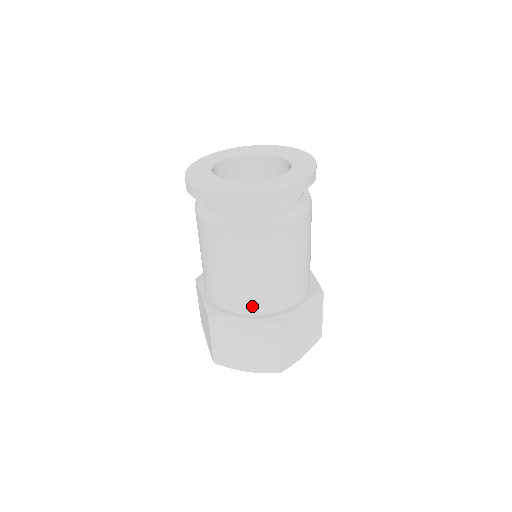
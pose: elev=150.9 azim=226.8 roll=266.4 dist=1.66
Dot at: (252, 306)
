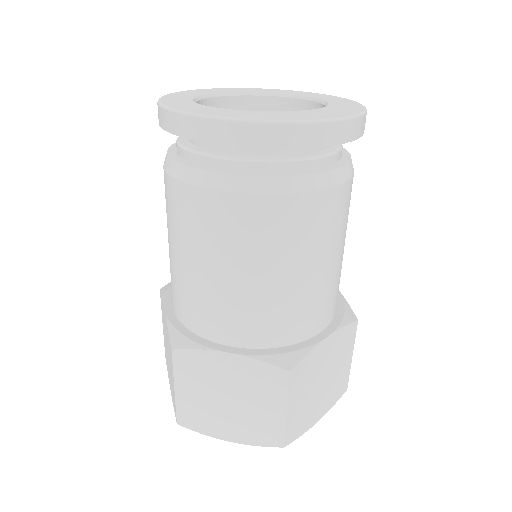
Dot at: (329, 312)
